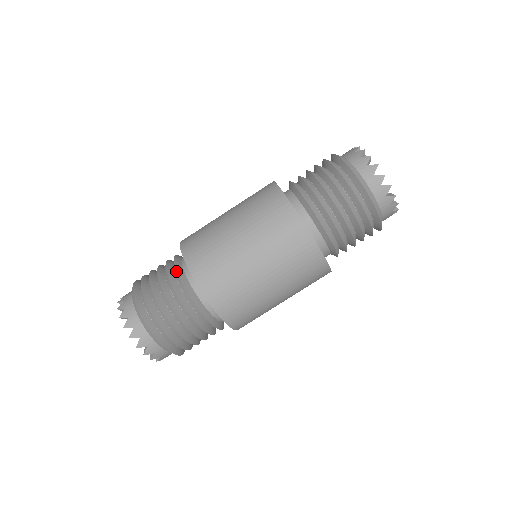
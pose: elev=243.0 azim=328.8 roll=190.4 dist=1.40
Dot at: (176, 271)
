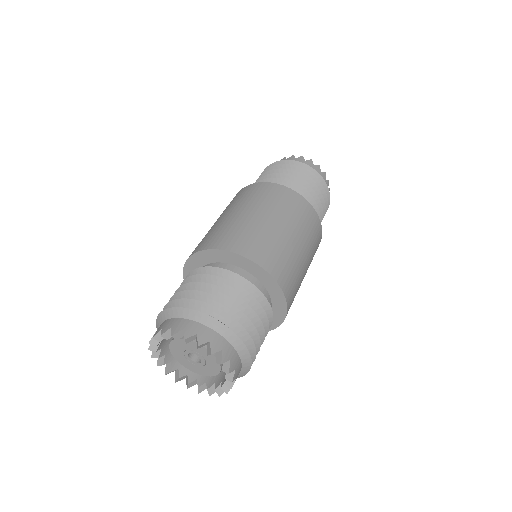
Dot at: (188, 275)
